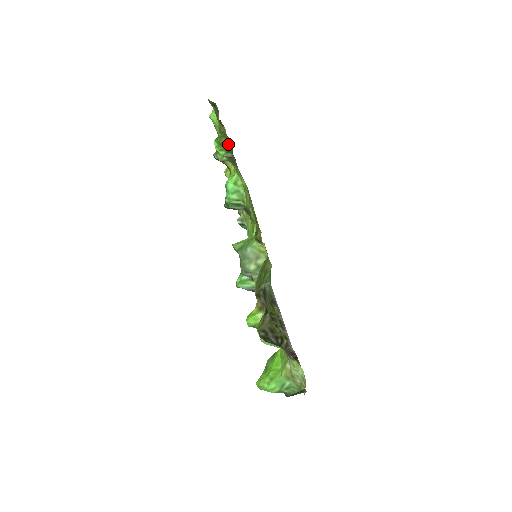
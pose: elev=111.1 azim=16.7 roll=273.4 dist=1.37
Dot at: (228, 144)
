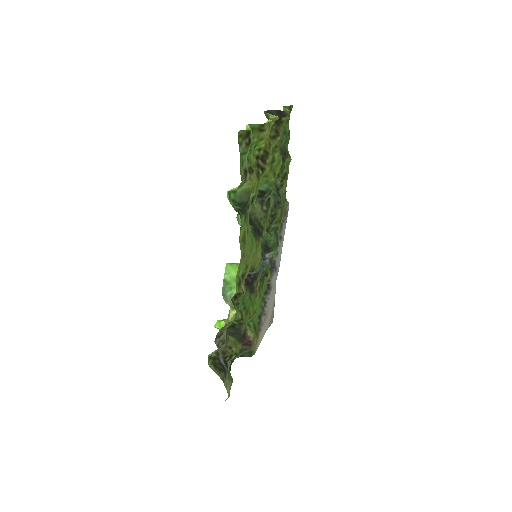
Dot at: (247, 187)
